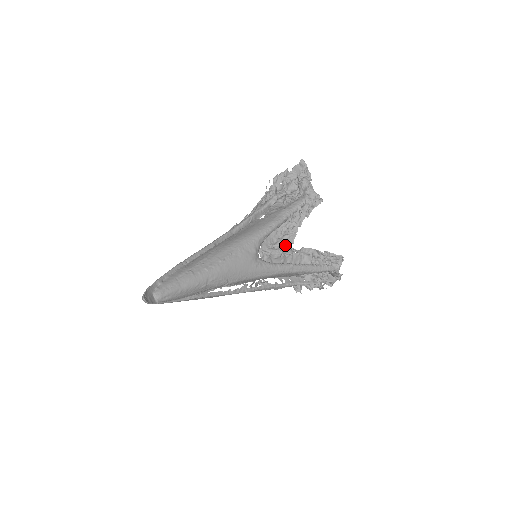
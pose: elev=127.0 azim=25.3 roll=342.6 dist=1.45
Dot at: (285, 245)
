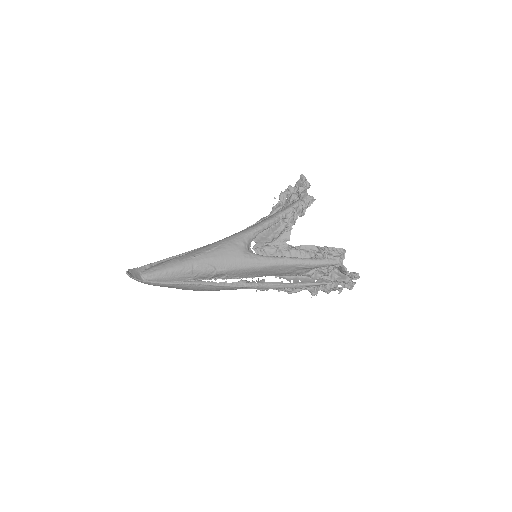
Dot at: (280, 242)
